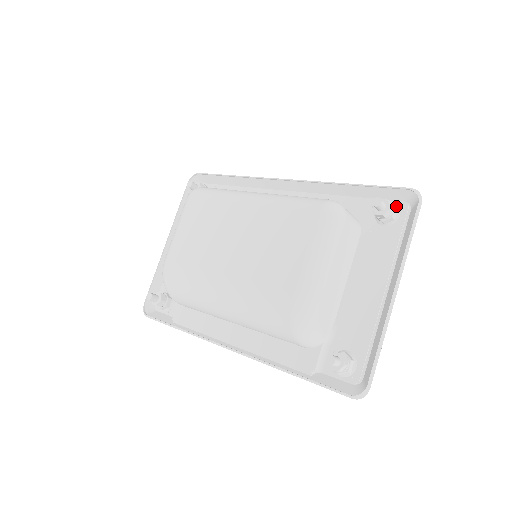
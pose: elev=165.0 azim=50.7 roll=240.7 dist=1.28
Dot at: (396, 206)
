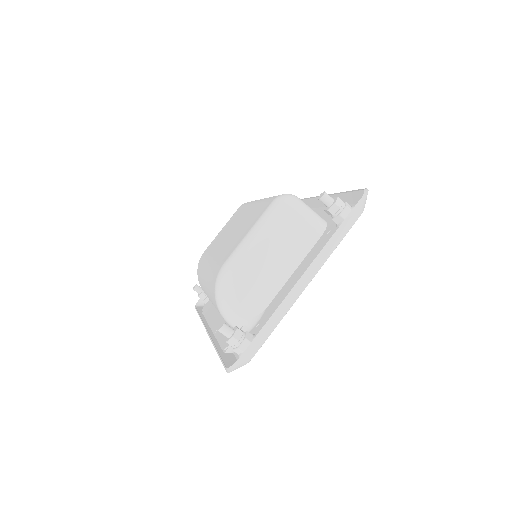
Dot at: occluded
